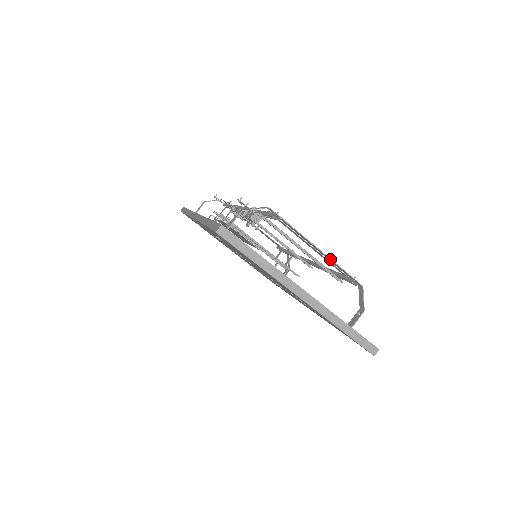
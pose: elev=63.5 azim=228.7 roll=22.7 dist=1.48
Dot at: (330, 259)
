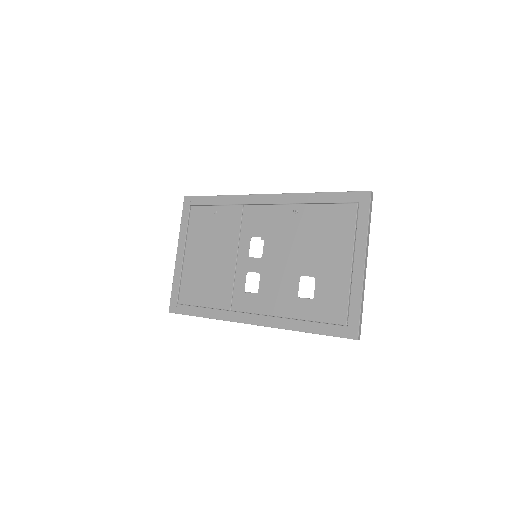
Dot at: occluded
